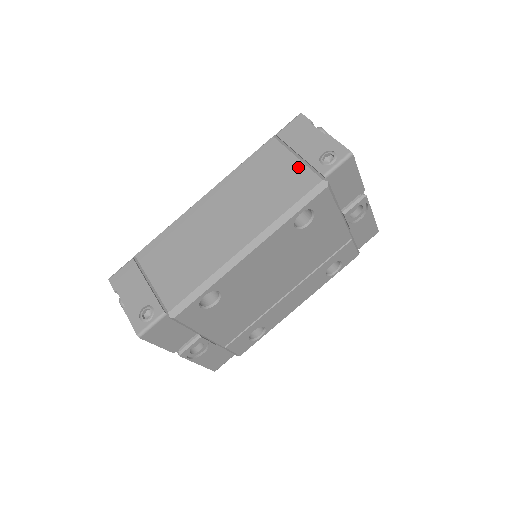
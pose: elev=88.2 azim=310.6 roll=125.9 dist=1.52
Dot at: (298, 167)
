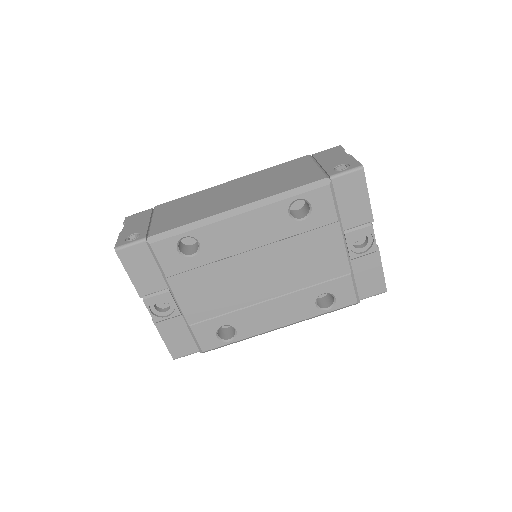
Dot at: (314, 170)
